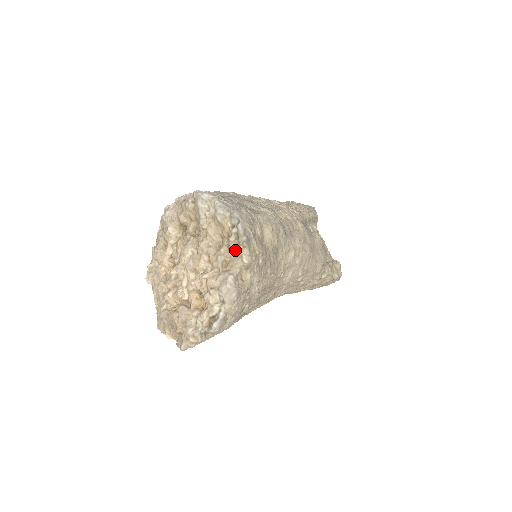
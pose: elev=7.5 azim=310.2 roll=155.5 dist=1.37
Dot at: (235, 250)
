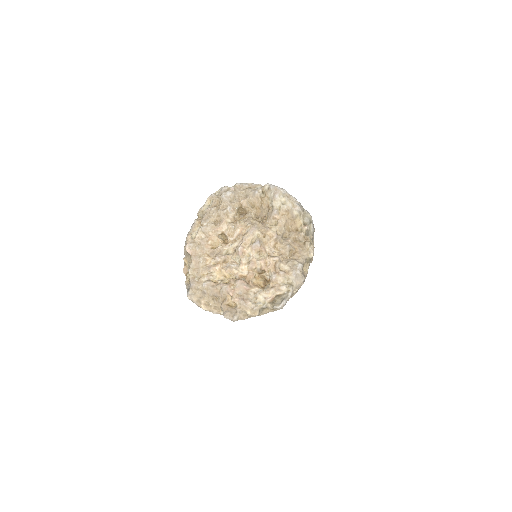
Dot at: (301, 244)
